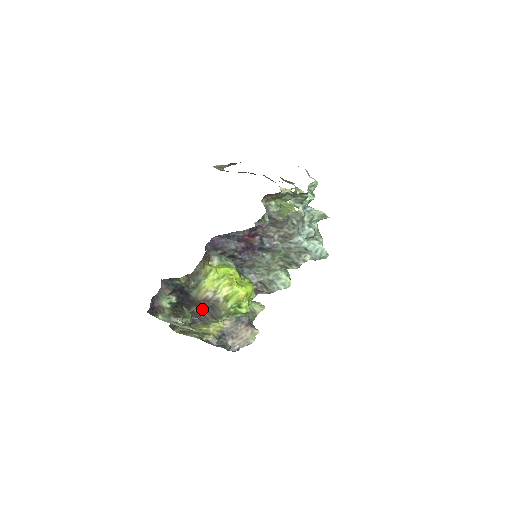
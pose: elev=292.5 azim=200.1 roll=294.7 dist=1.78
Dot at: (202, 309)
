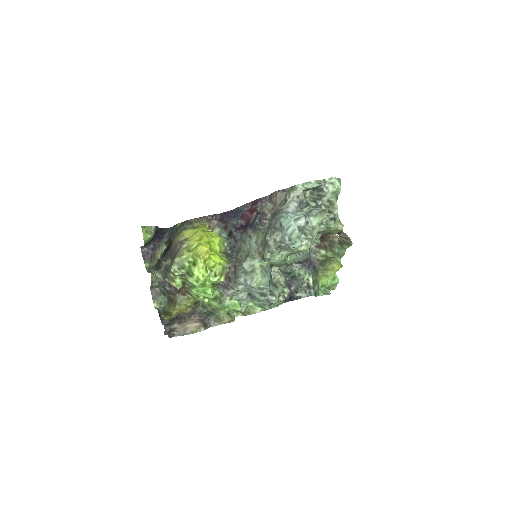
Dot at: occluded
